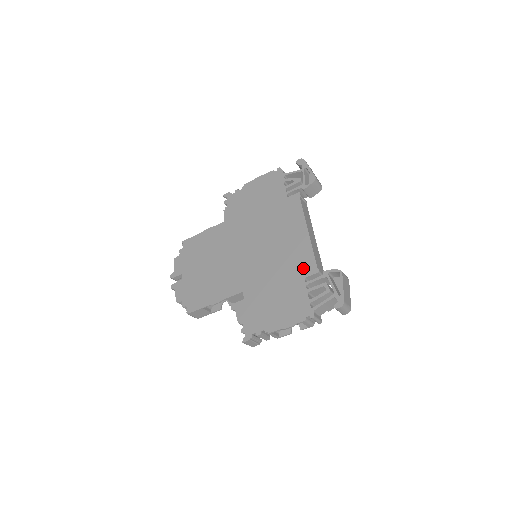
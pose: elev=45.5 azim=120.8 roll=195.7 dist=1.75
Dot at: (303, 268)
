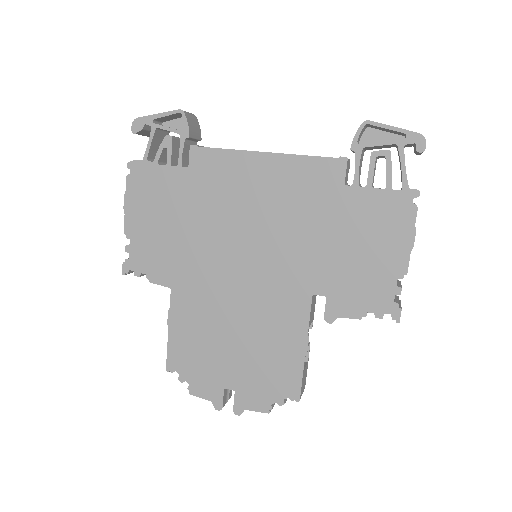
Dot at: (327, 181)
